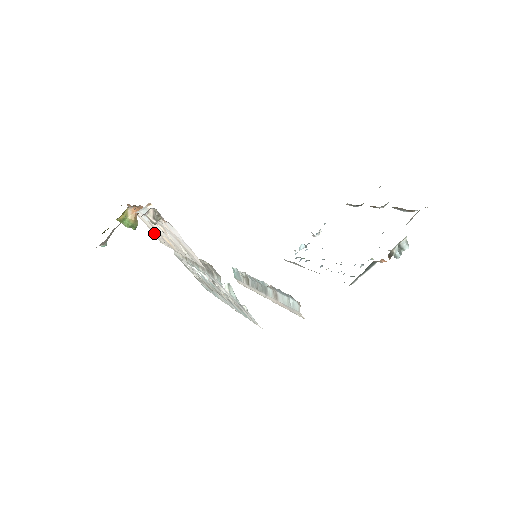
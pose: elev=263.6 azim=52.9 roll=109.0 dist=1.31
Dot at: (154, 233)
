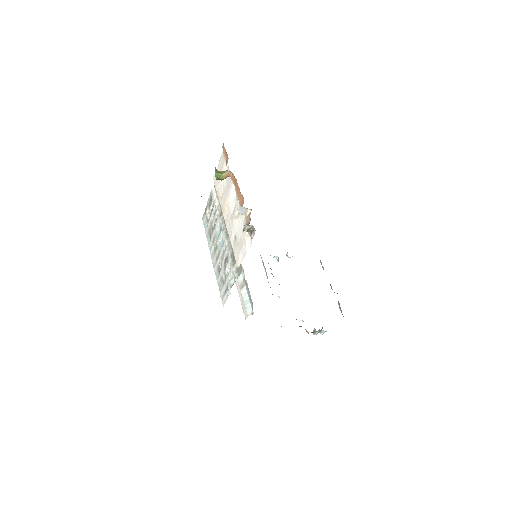
Dot at: occluded
